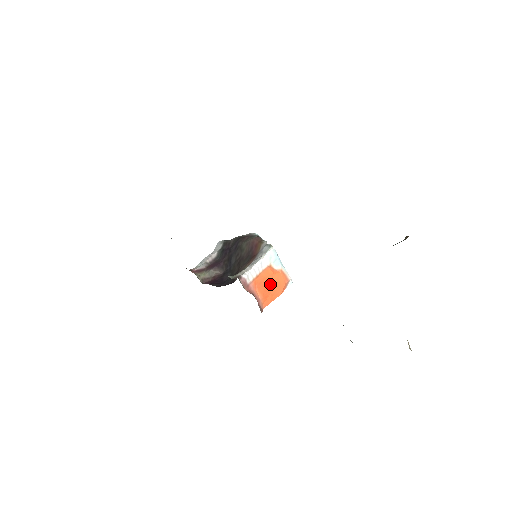
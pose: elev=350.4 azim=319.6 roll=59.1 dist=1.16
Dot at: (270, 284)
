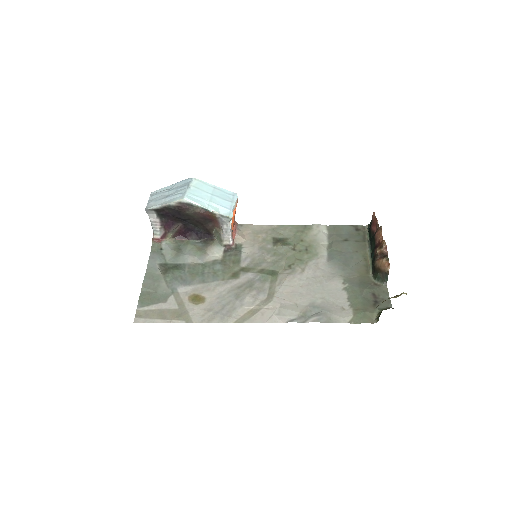
Dot at: (234, 217)
